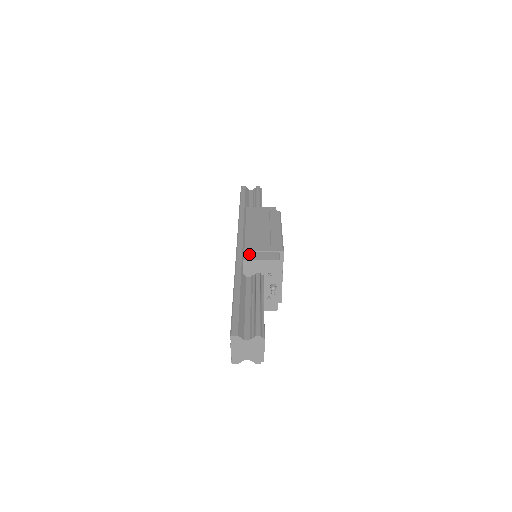
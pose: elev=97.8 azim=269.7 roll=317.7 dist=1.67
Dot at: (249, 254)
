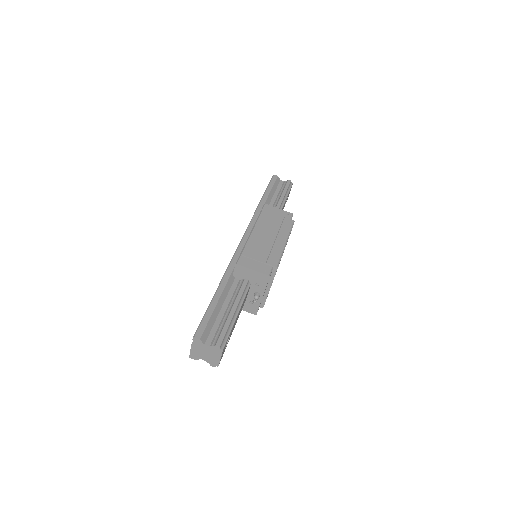
Dot at: (244, 259)
